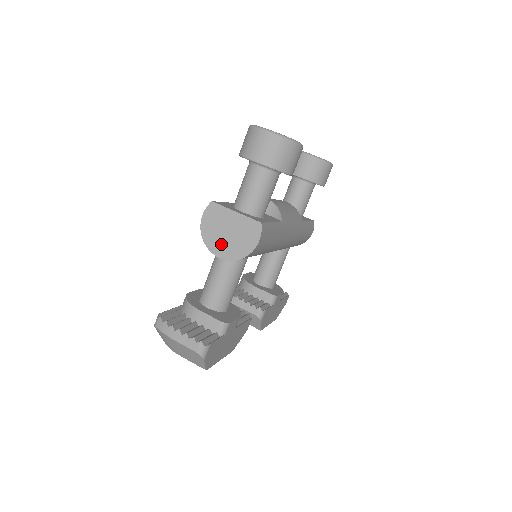
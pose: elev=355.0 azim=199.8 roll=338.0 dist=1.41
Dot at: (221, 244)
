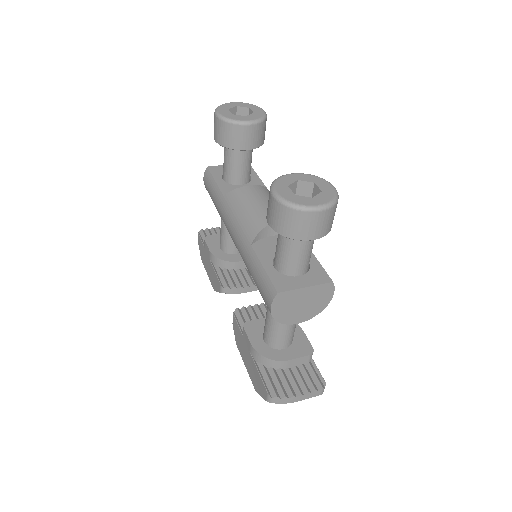
Dot at: (297, 315)
